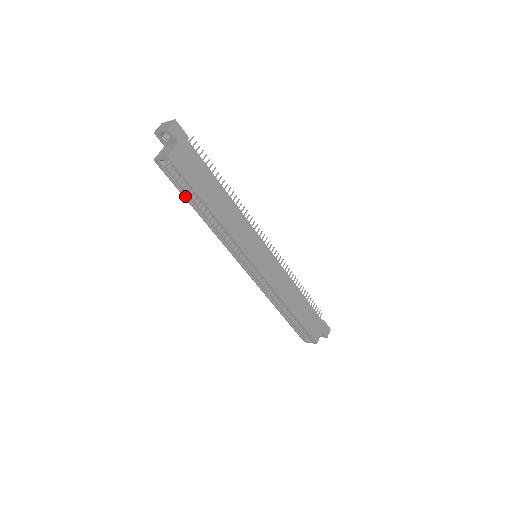
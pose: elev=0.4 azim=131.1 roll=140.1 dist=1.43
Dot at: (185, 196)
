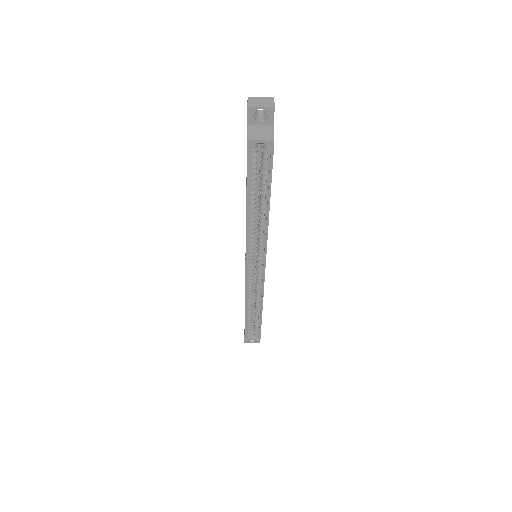
Dot at: (249, 187)
